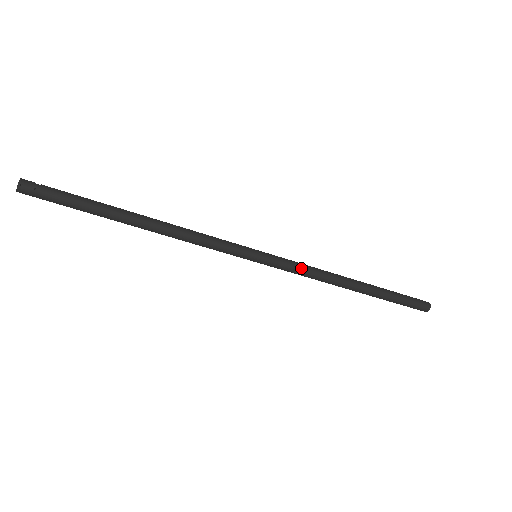
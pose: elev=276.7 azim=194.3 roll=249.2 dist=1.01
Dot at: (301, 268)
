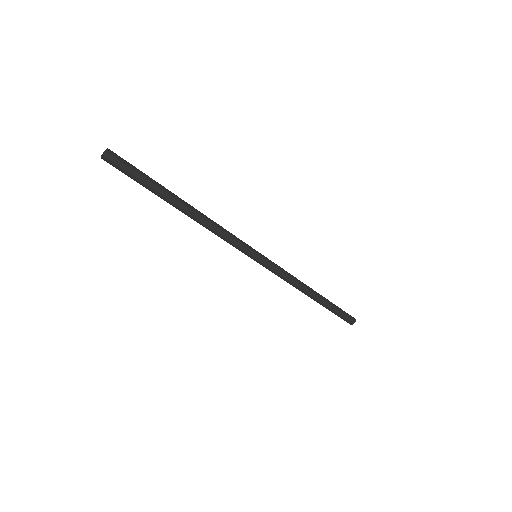
Dot at: (284, 272)
